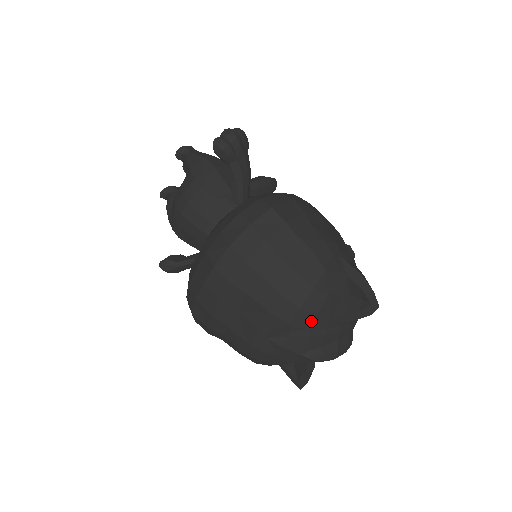
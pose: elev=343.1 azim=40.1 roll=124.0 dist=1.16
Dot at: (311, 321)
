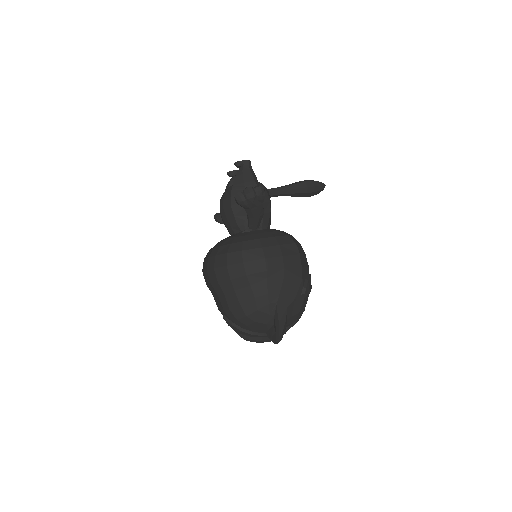
Dot at: (244, 326)
